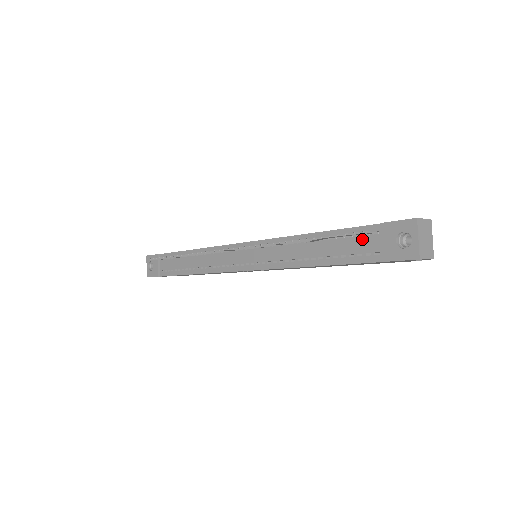
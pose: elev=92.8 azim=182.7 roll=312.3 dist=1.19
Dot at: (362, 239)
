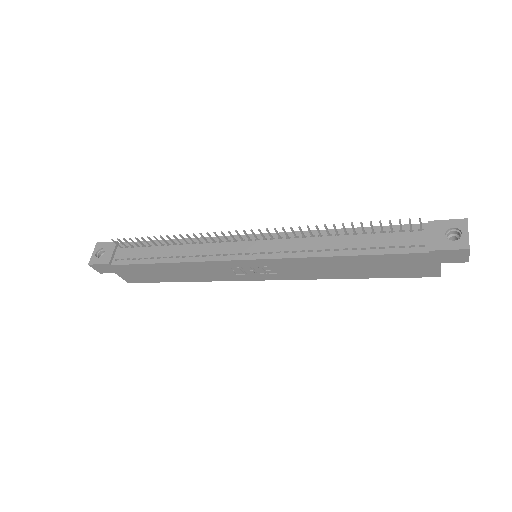
Dot at: (406, 234)
